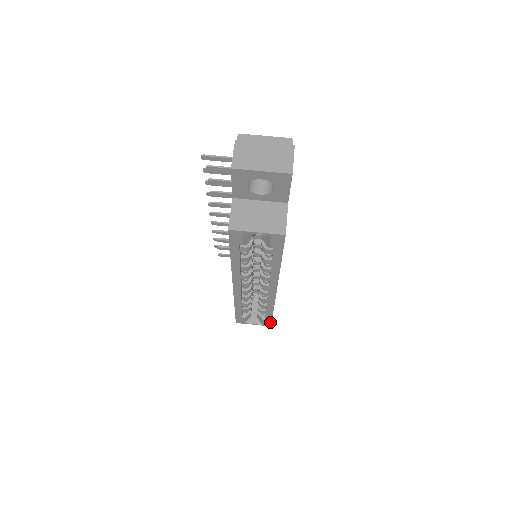
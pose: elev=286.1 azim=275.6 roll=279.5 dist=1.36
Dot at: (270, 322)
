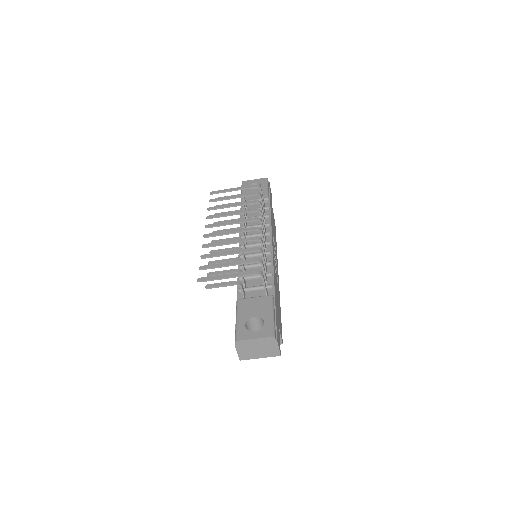
Dot at: occluded
